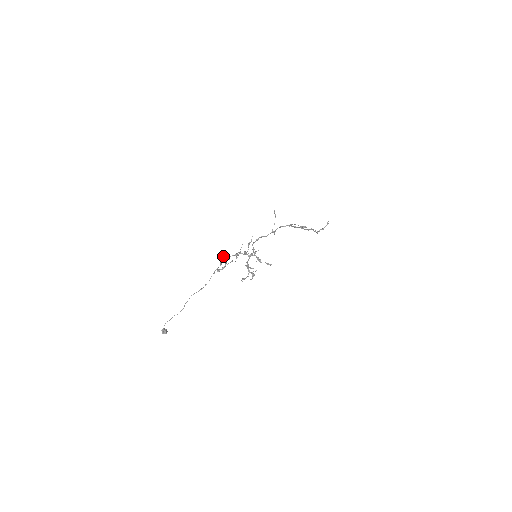
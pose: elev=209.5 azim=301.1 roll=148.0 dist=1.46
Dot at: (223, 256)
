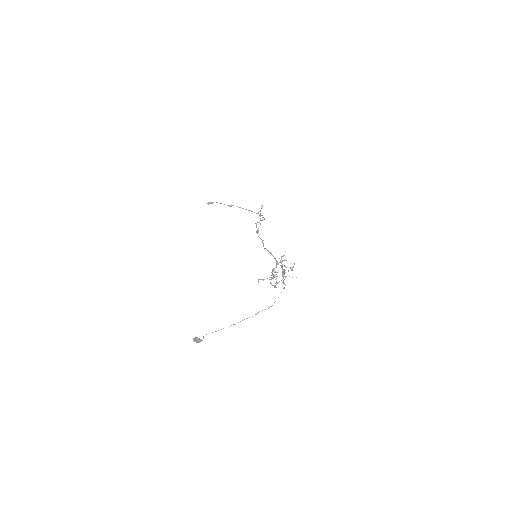
Dot at: occluded
